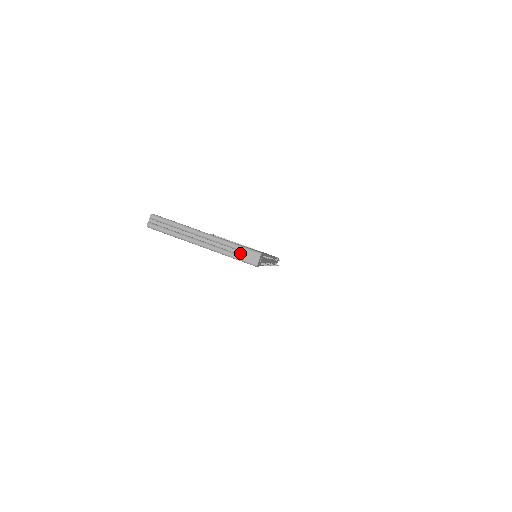
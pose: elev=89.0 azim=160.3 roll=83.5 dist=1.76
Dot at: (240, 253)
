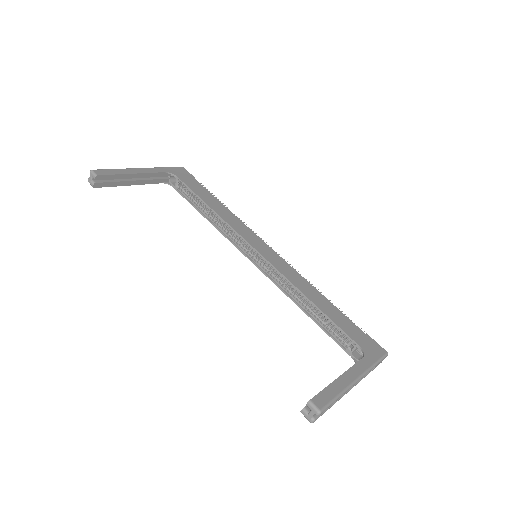
Dot at: (375, 367)
